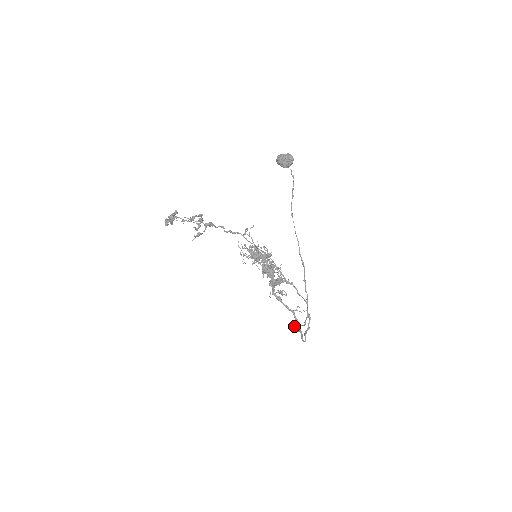
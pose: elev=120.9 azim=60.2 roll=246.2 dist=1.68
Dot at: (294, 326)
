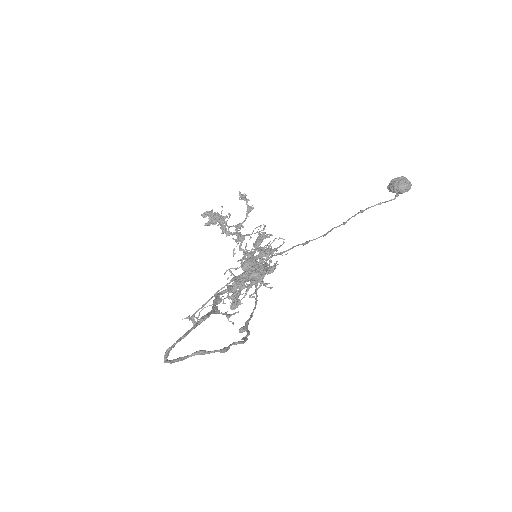
Dot at: occluded
